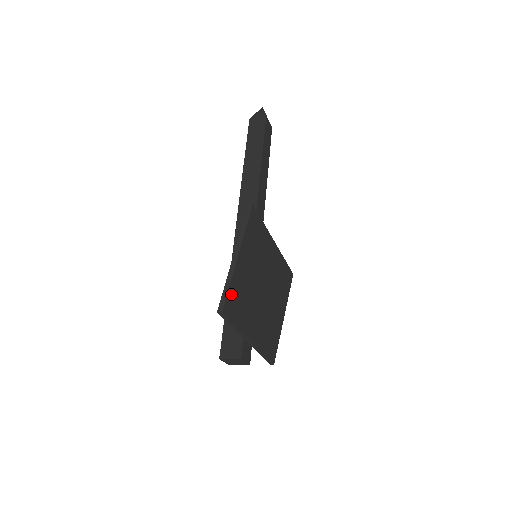
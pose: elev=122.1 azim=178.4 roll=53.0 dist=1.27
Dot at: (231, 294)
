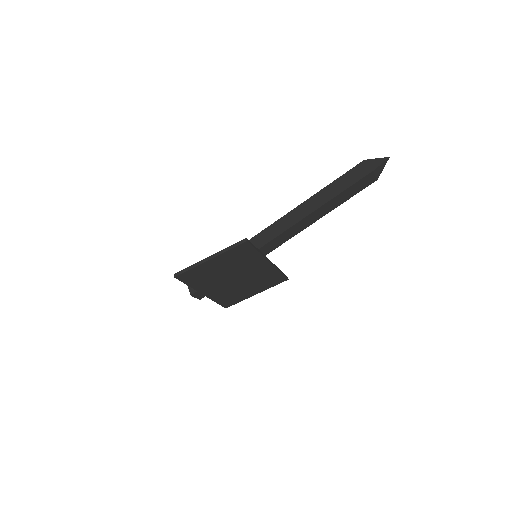
Dot at: (190, 272)
